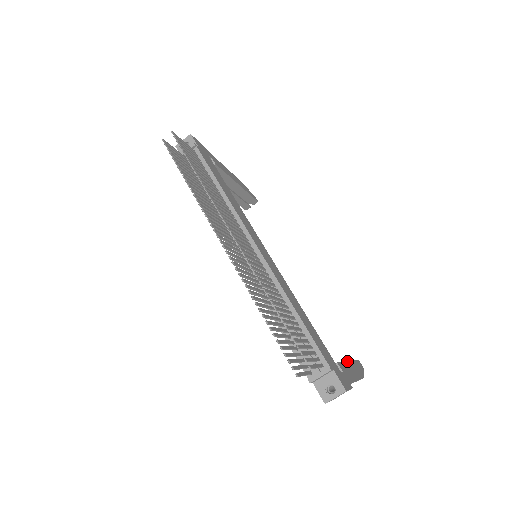
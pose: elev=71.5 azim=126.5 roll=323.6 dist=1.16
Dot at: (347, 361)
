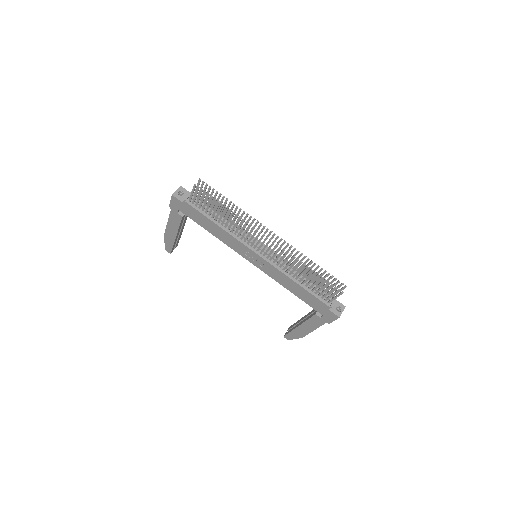
Dot at: (307, 314)
